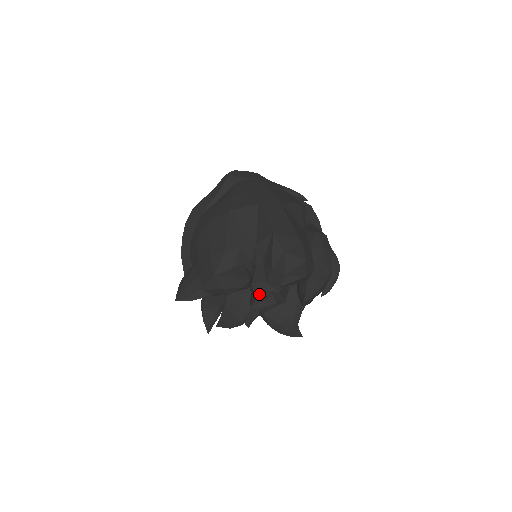
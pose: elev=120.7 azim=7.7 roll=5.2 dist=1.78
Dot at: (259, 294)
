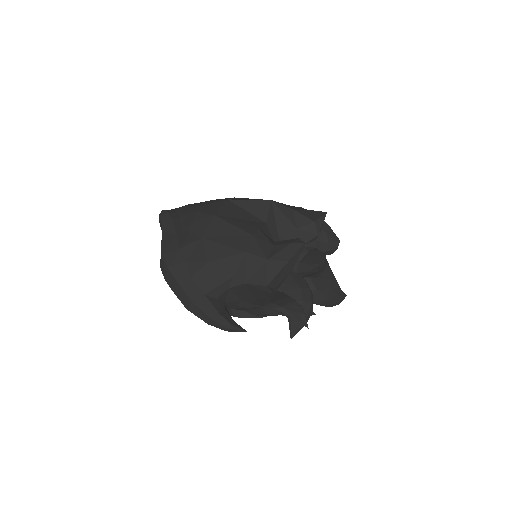
Dot at: (309, 256)
